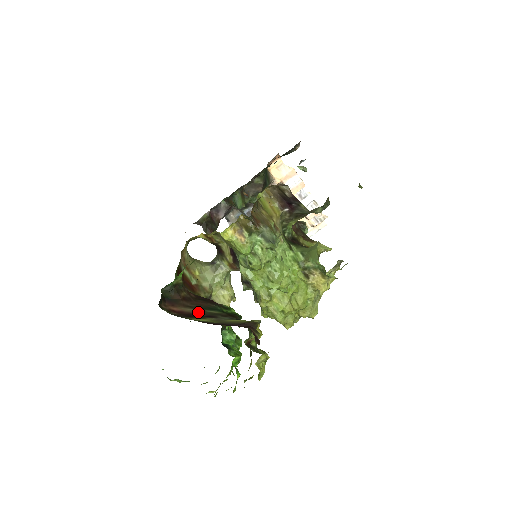
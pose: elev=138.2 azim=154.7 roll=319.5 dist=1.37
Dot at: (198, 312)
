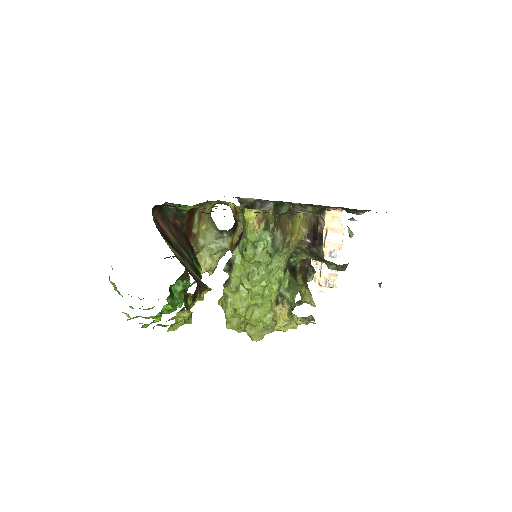
Dot at: (175, 243)
